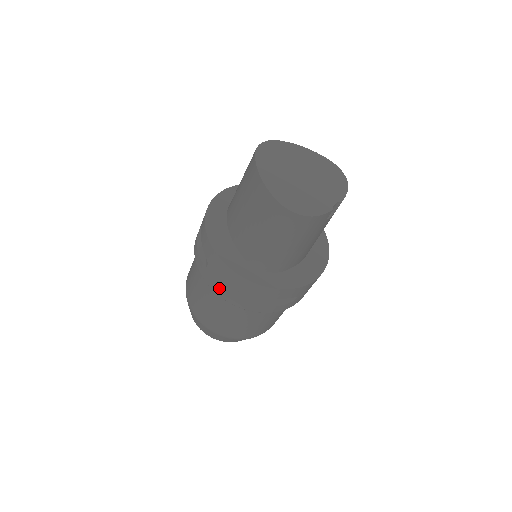
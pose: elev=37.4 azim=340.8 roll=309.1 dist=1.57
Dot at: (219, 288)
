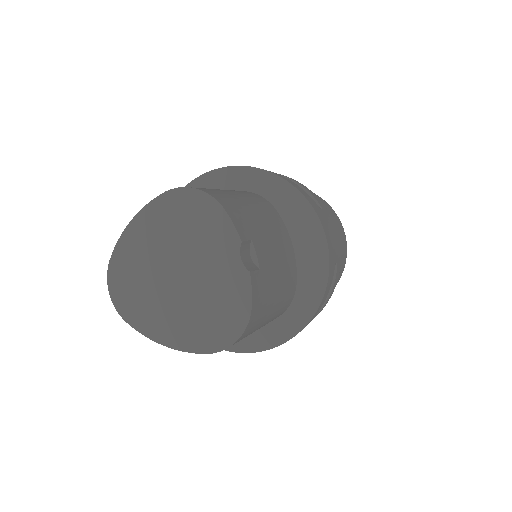
Dot at: occluded
